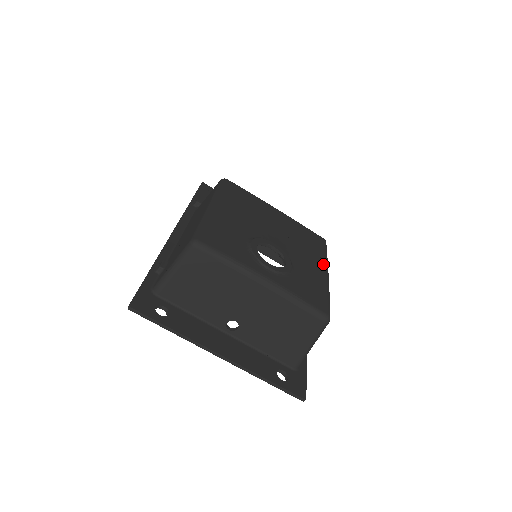
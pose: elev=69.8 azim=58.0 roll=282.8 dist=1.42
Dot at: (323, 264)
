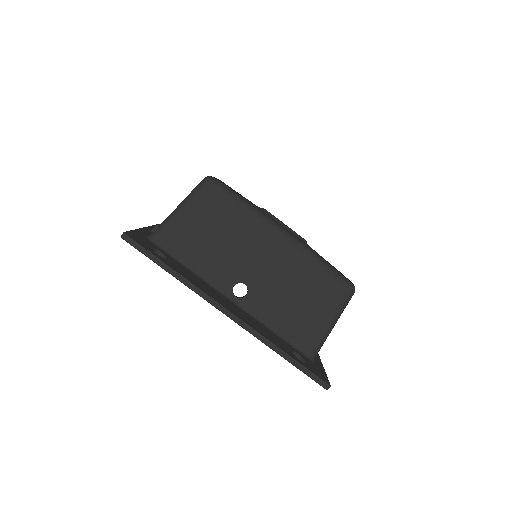
Dot at: occluded
